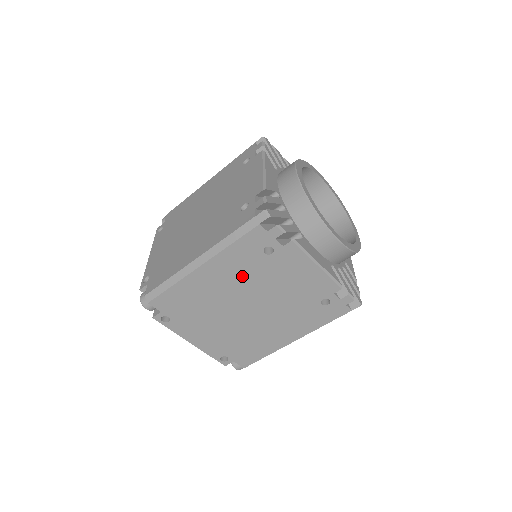
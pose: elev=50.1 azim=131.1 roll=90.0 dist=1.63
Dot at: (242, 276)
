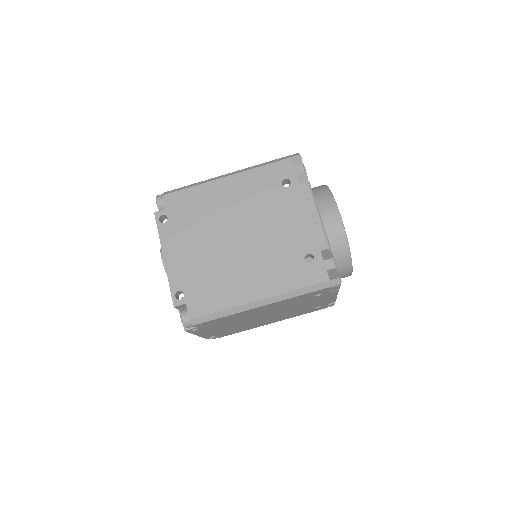
Dot at: (253, 199)
